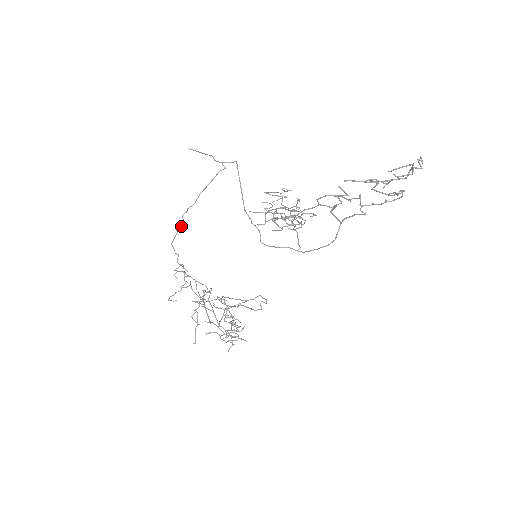
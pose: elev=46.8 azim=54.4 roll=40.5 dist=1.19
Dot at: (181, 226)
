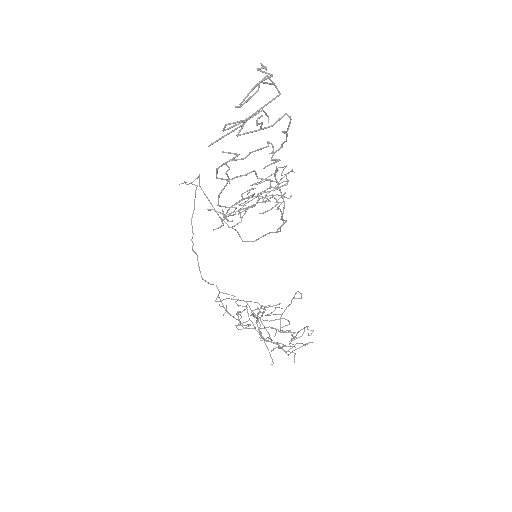
Dot at: (197, 259)
